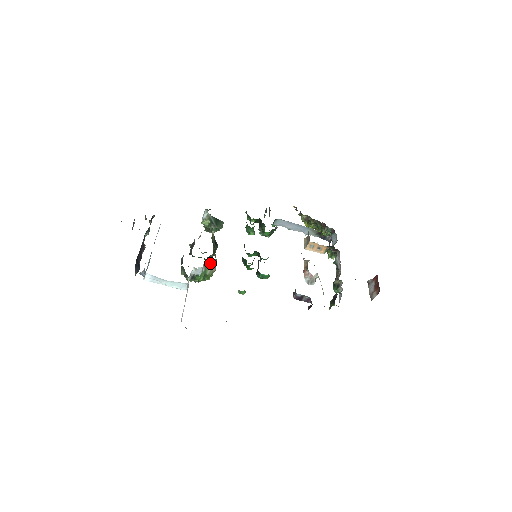
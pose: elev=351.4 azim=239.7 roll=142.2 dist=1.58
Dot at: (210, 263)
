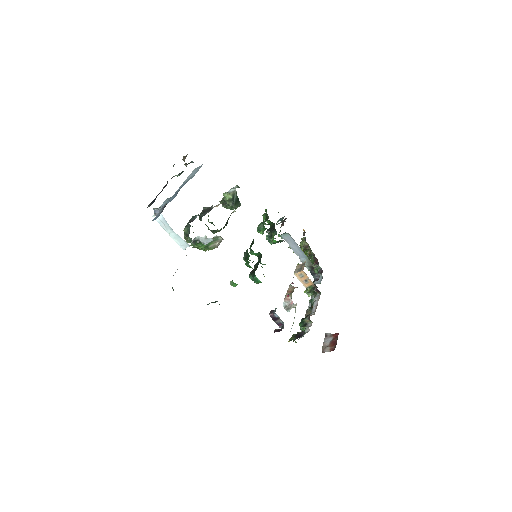
Dot at: (219, 239)
